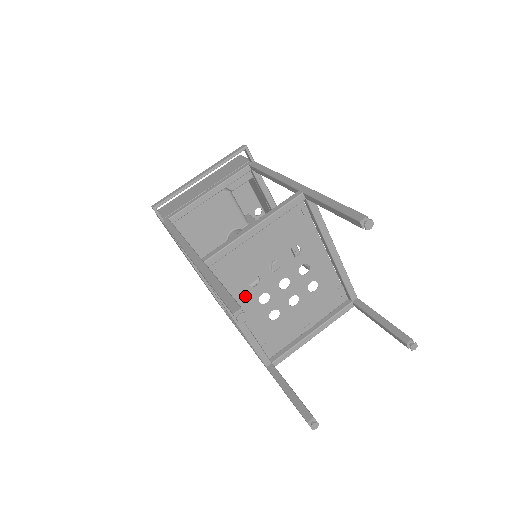
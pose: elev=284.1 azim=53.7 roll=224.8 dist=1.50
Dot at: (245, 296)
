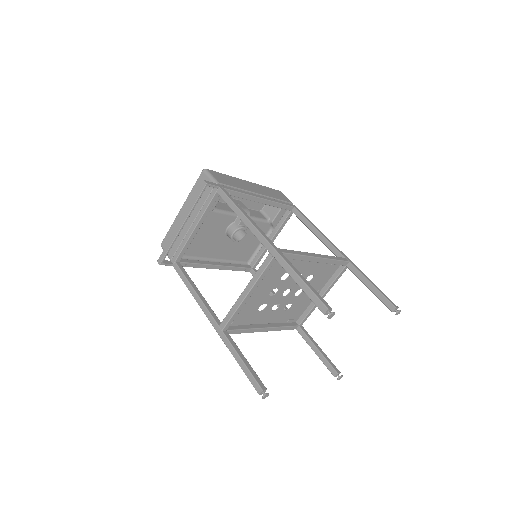
Dot at: (261, 316)
